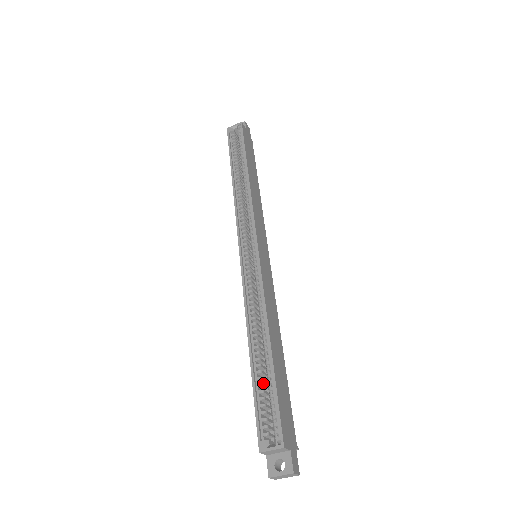
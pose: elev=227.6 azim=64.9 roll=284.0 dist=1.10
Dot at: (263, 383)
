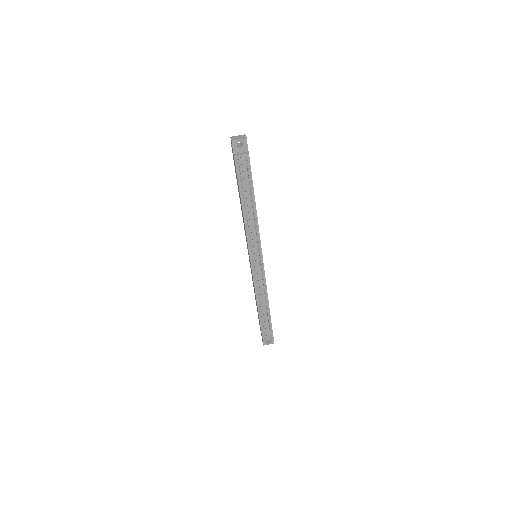
Dot at: occluded
